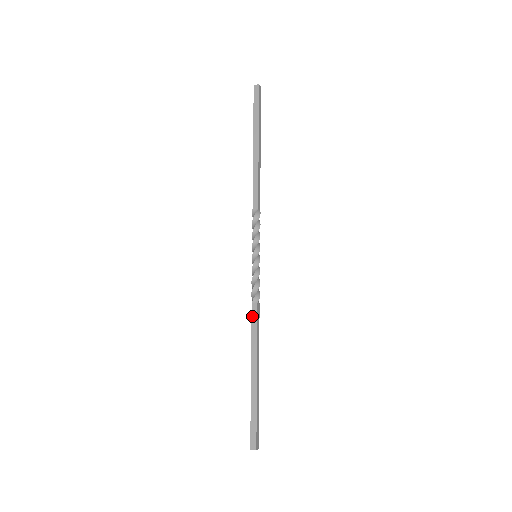
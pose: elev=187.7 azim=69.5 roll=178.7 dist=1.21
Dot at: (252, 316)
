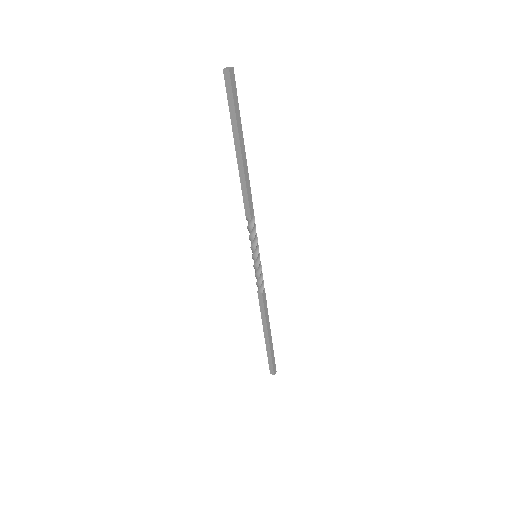
Dot at: (259, 301)
